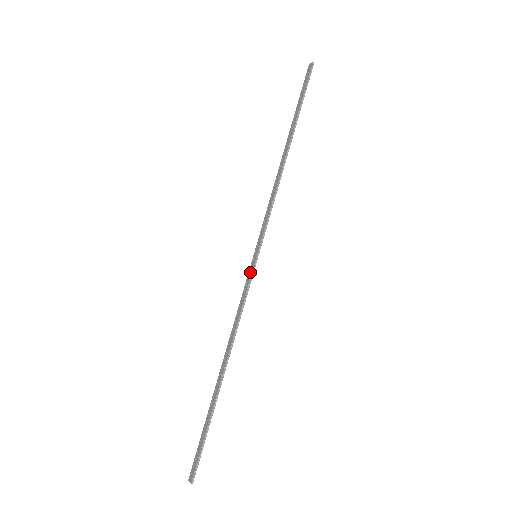
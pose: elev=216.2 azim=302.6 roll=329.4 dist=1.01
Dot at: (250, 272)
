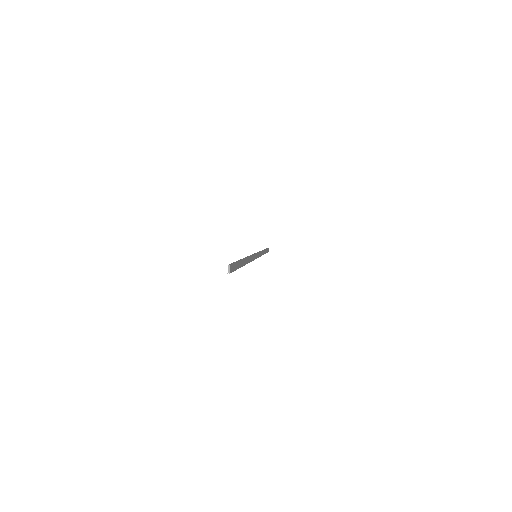
Dot at: occluded
